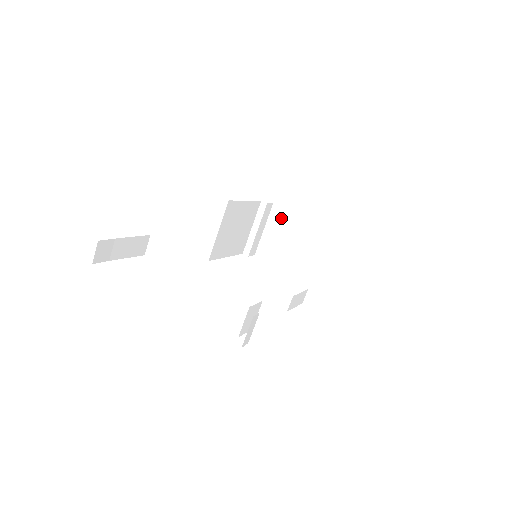
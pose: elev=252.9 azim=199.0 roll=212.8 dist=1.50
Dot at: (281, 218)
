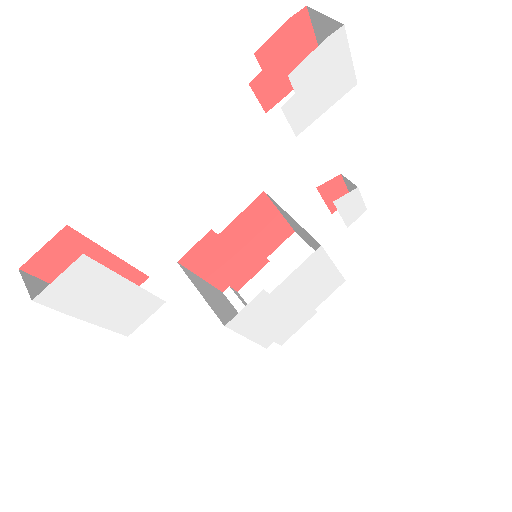
Dot at: (257, 289)
